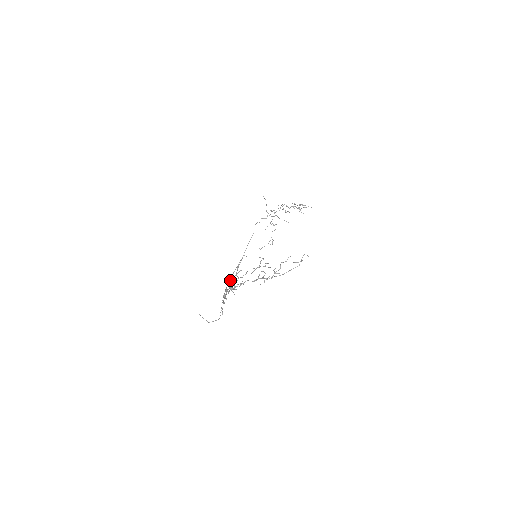
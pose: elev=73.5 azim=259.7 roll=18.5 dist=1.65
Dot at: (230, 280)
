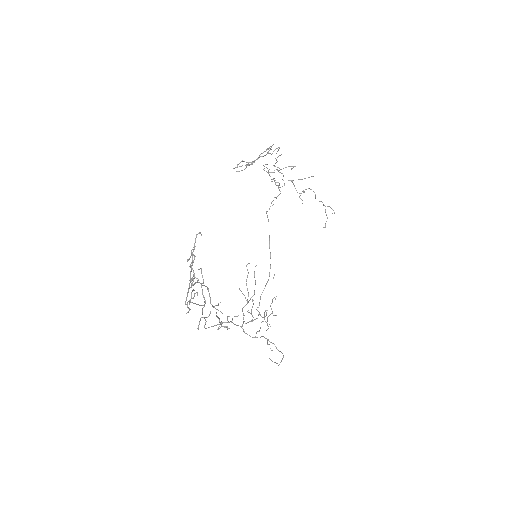
Dot at: (259, 302)
